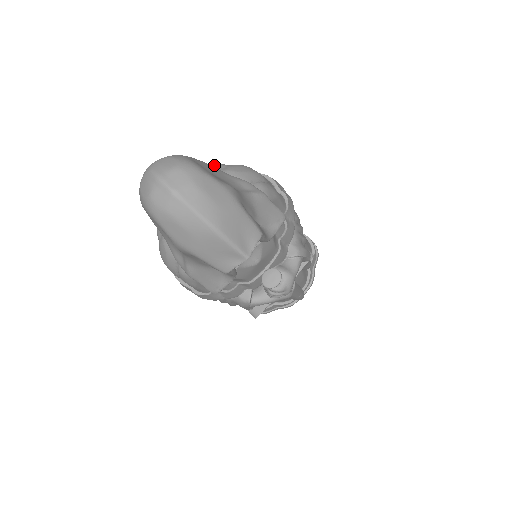
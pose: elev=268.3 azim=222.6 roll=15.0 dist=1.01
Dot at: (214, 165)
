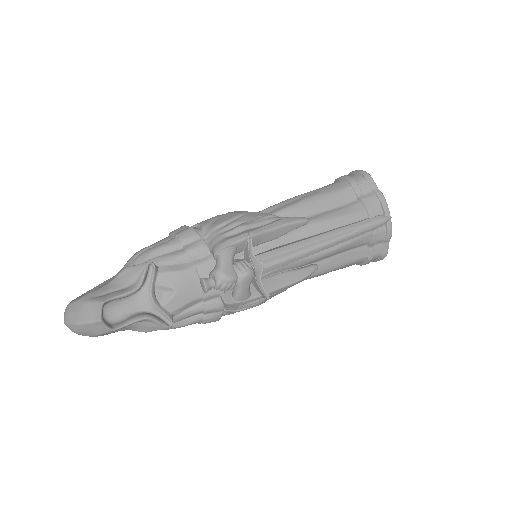
Dot at: occluded
